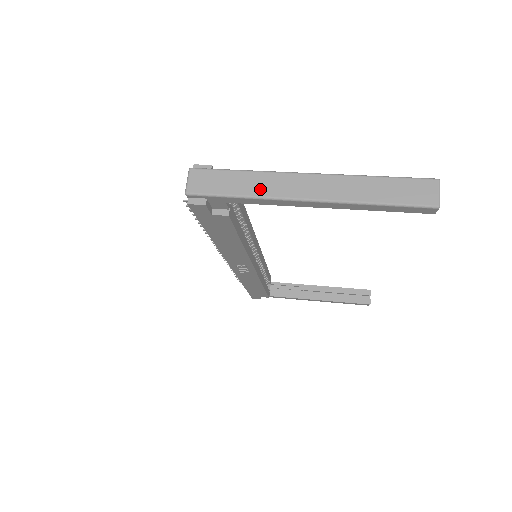
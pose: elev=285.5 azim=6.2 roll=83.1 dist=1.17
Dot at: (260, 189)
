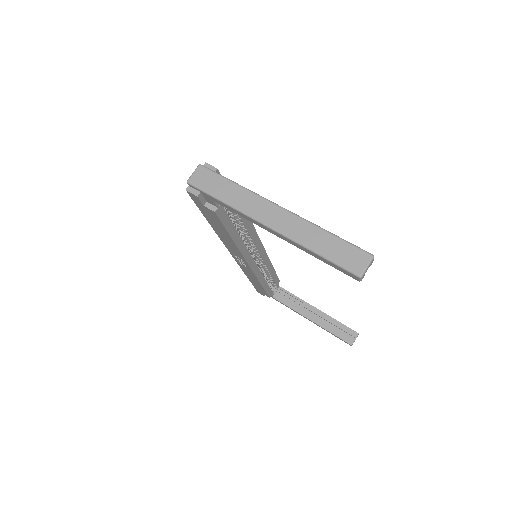
Dot at: (238, 202)
